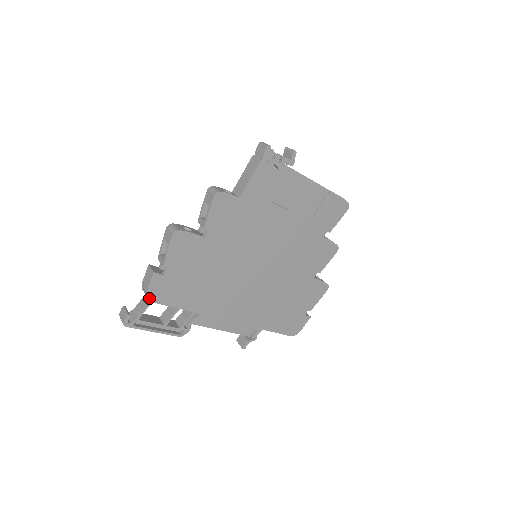
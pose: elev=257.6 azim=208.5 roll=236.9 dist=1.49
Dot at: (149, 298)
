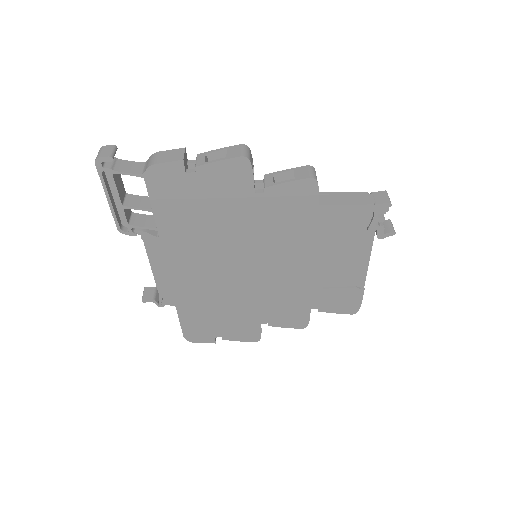
Dot at: (147, 171)
